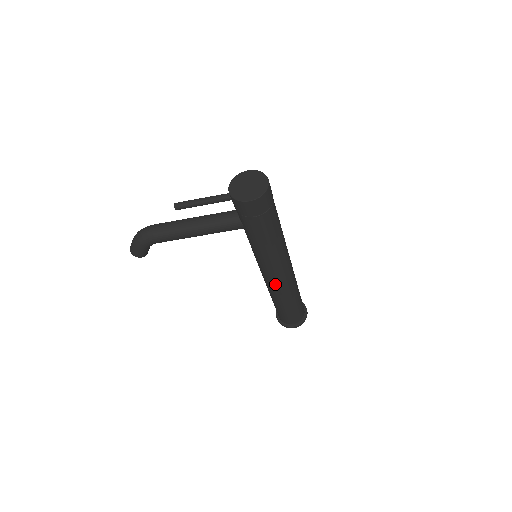
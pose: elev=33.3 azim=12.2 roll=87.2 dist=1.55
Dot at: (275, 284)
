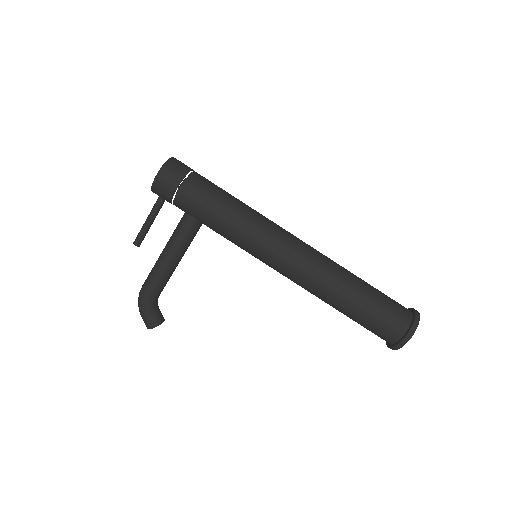
Dot at: (296, 271)
